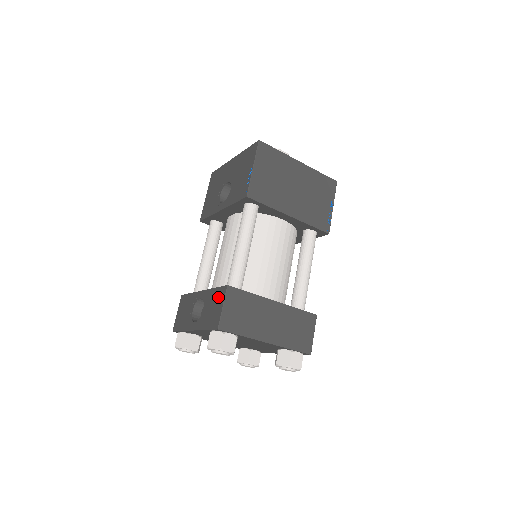
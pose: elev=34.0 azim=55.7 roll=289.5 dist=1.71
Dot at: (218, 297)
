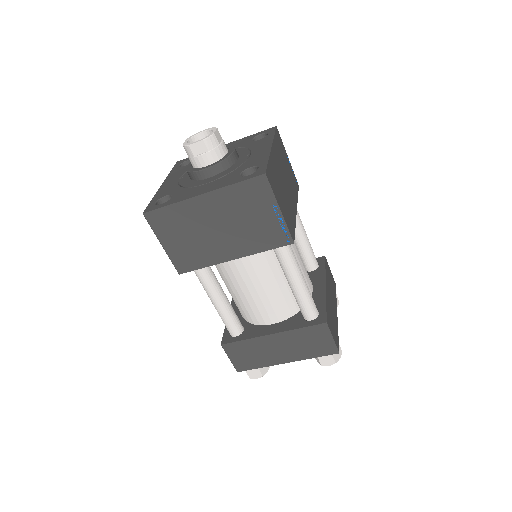
Dot at: occluded
